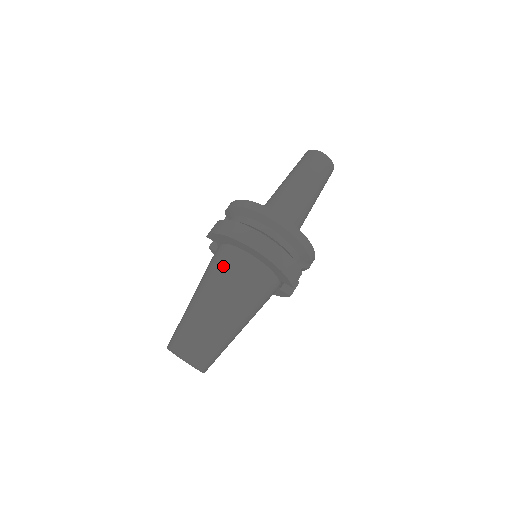
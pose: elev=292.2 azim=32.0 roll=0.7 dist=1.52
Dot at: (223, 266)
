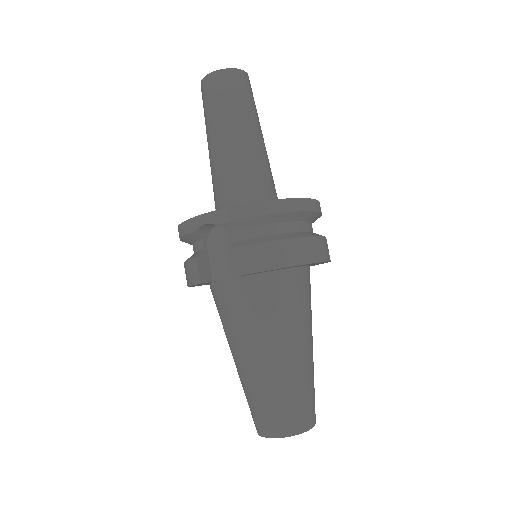
Dot at: (292, 301)
